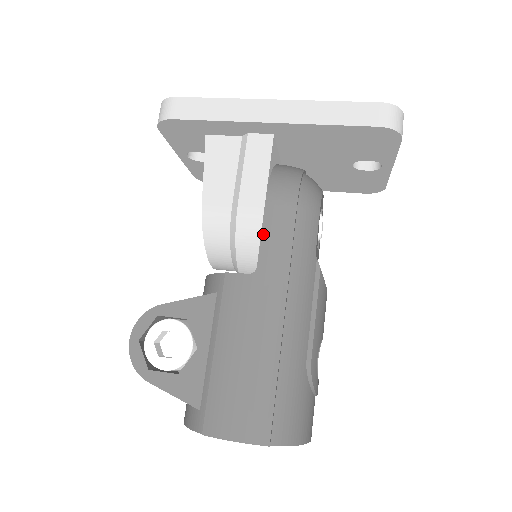
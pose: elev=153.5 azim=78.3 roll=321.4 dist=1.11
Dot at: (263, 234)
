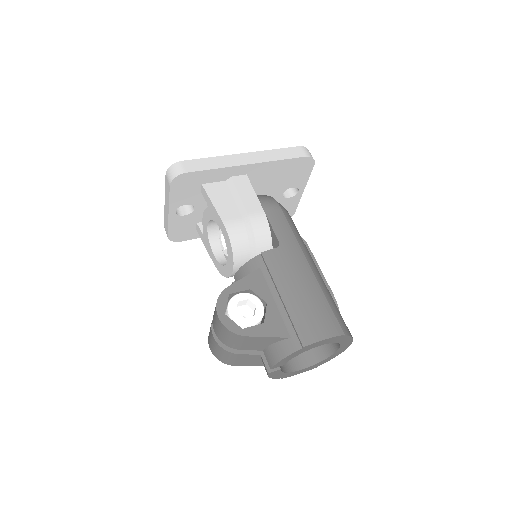
Dot at: (272, 225)
